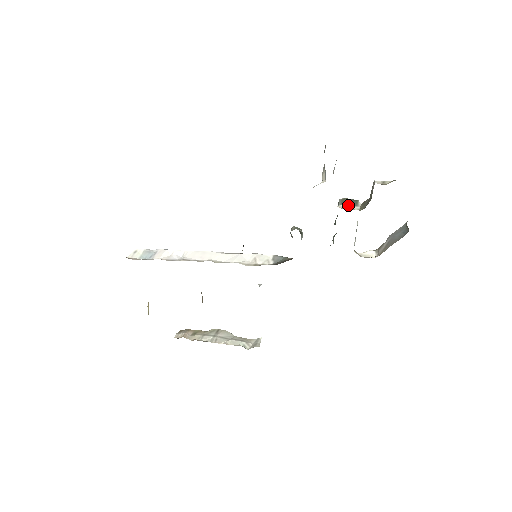
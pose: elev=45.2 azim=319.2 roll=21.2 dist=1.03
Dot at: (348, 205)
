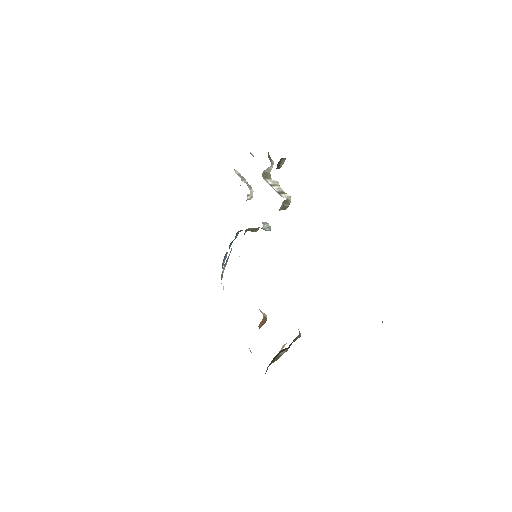
Dot at: occluded
